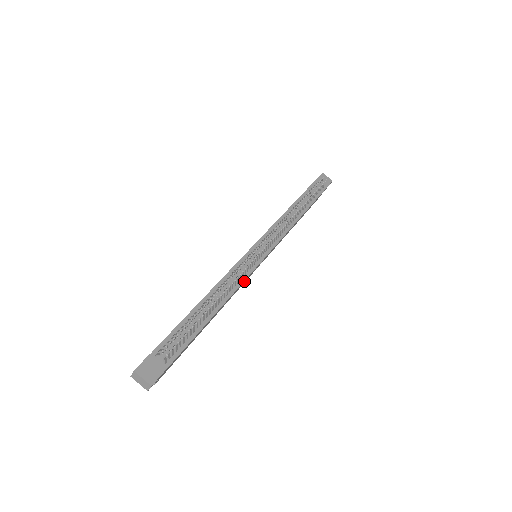
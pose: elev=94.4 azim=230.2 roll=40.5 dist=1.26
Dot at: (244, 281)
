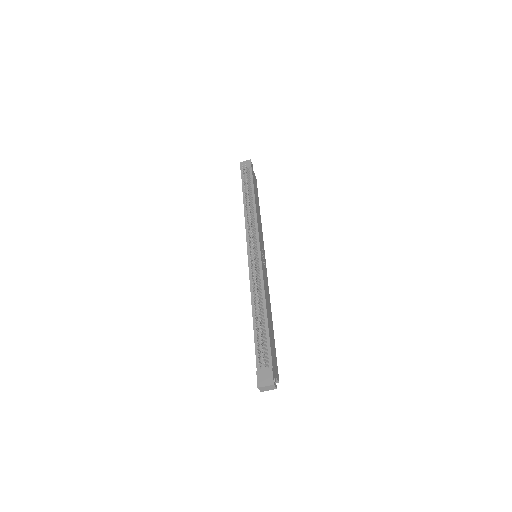
Dot at: (264, 277)
